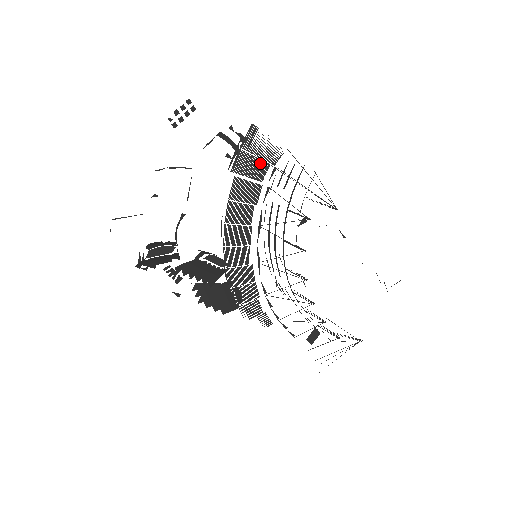
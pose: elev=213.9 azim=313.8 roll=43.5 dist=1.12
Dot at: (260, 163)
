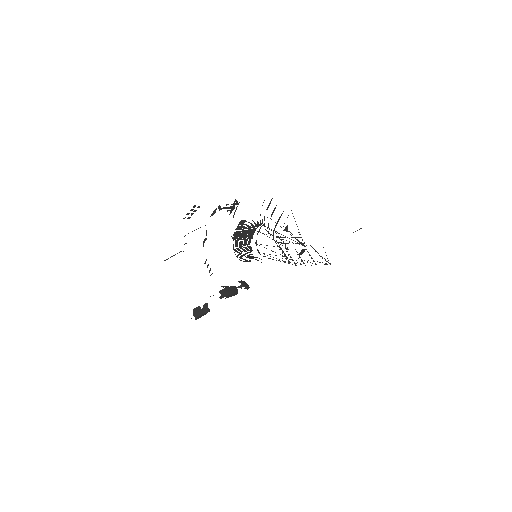
Dot at: (250, 230)
